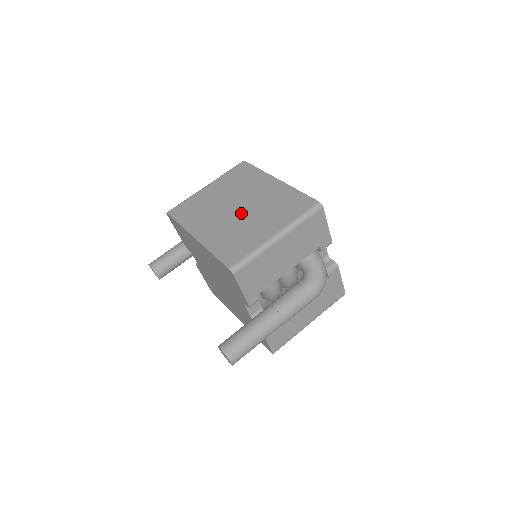
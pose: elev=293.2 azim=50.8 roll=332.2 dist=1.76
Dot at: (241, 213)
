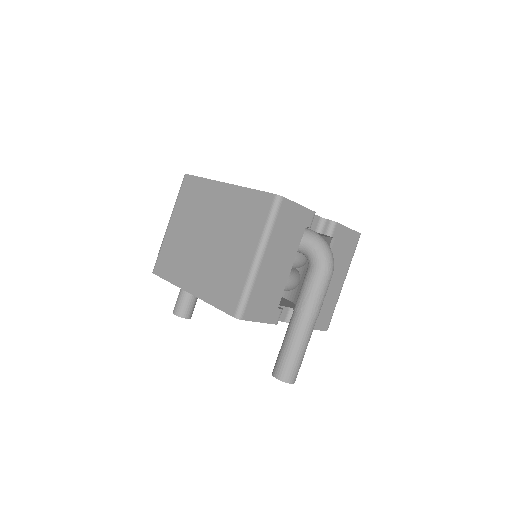
Dot at: (213, 244)
